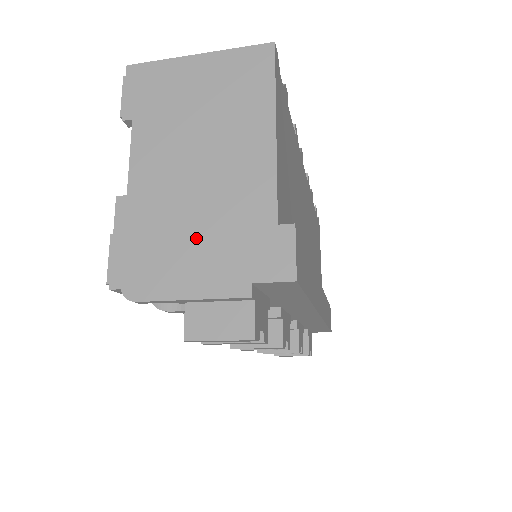
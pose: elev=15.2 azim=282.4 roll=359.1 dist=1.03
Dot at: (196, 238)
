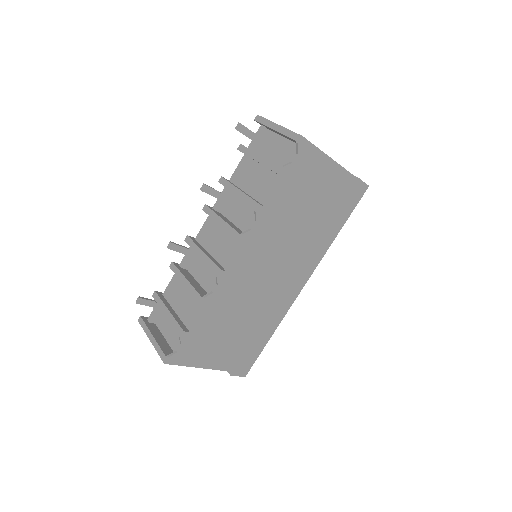
Dot at: occluded
